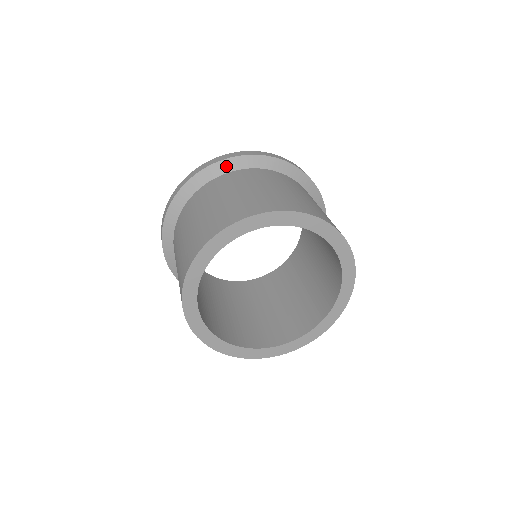
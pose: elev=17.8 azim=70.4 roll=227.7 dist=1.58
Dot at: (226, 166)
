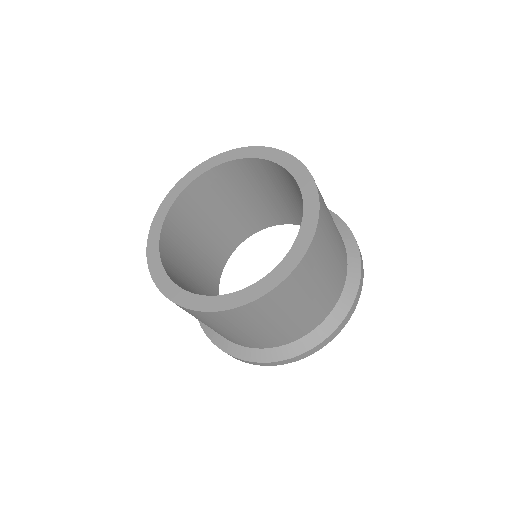
Dot at: occluded
